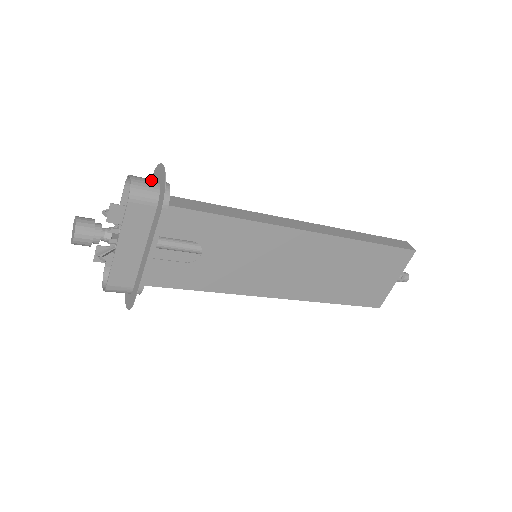
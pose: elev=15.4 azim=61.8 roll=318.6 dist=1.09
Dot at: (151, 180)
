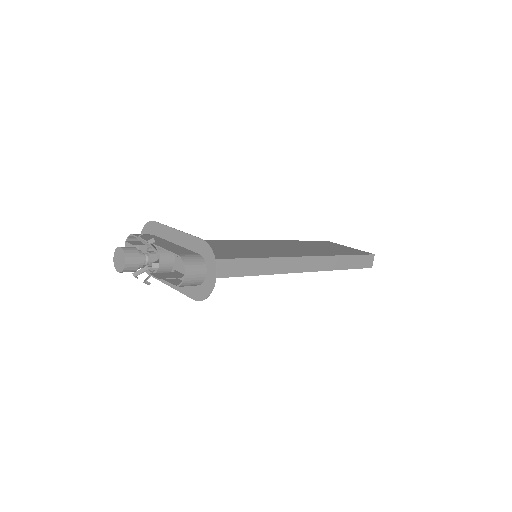
Dot at: (201, 273)
